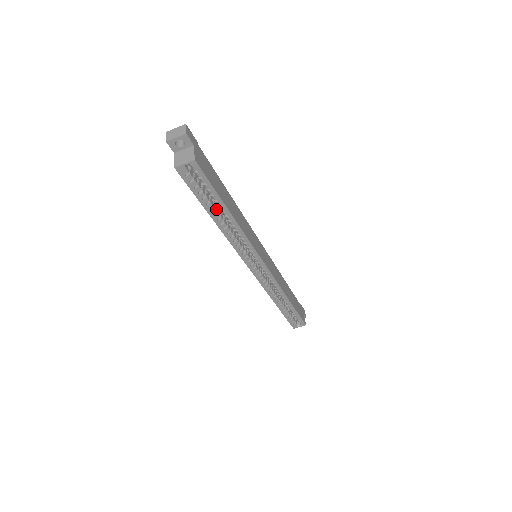
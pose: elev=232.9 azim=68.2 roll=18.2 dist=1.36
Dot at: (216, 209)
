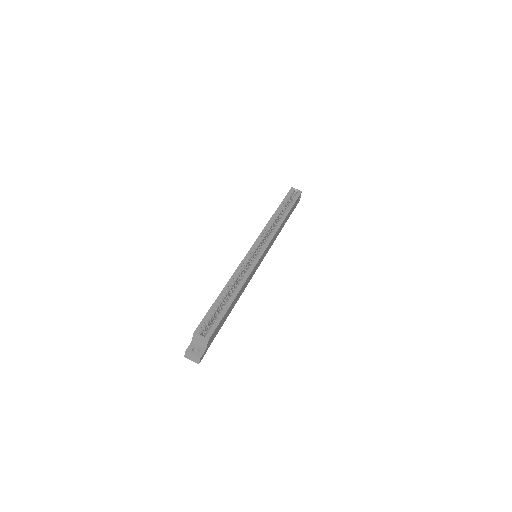
Dot at: (281, 212)
